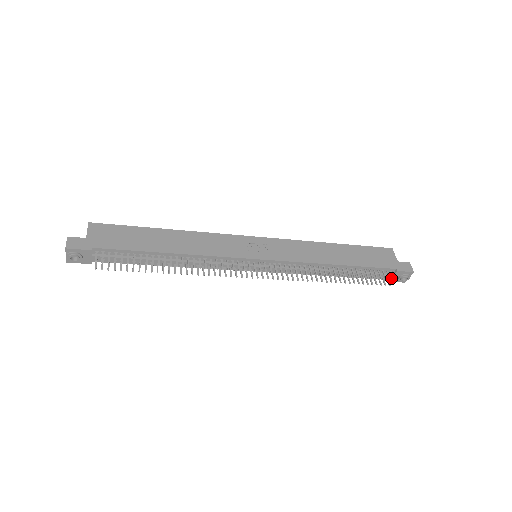
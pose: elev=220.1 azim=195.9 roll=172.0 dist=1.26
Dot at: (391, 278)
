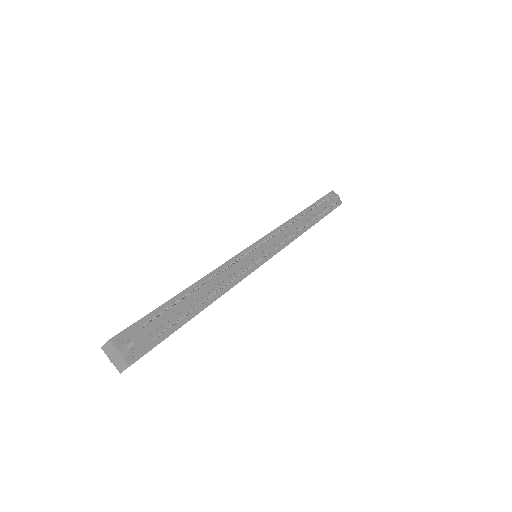
Dot at: (333, 204)
